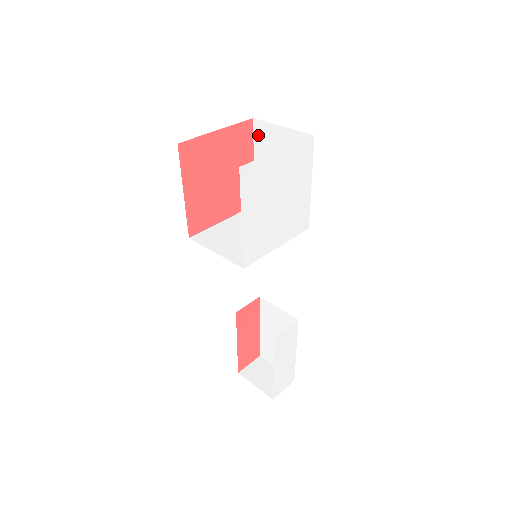
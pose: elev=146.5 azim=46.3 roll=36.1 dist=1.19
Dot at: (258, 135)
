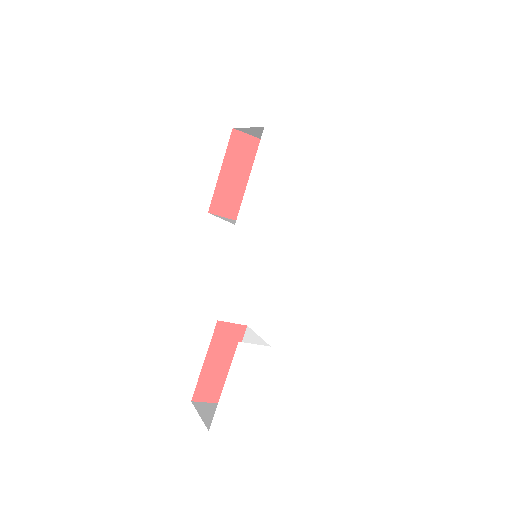
Dot at: occluded
